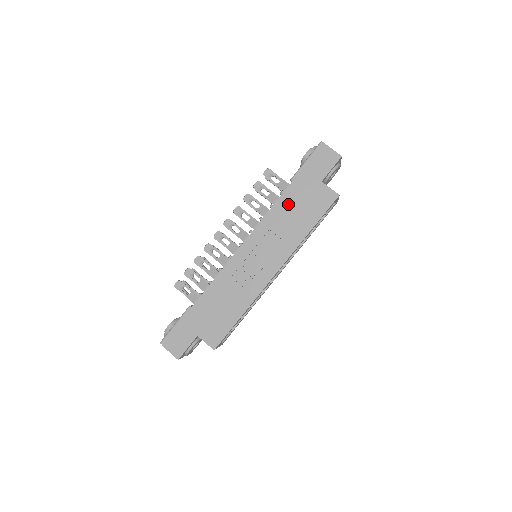
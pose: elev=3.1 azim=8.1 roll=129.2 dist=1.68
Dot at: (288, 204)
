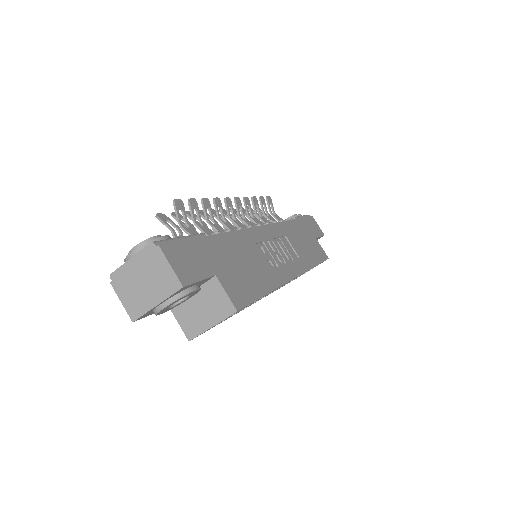
Dot at: (297, 231)
